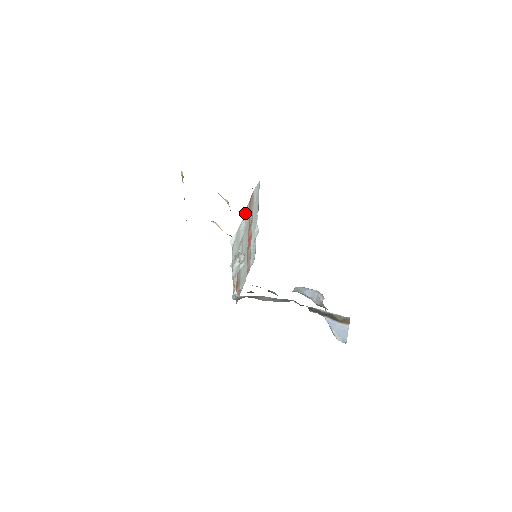
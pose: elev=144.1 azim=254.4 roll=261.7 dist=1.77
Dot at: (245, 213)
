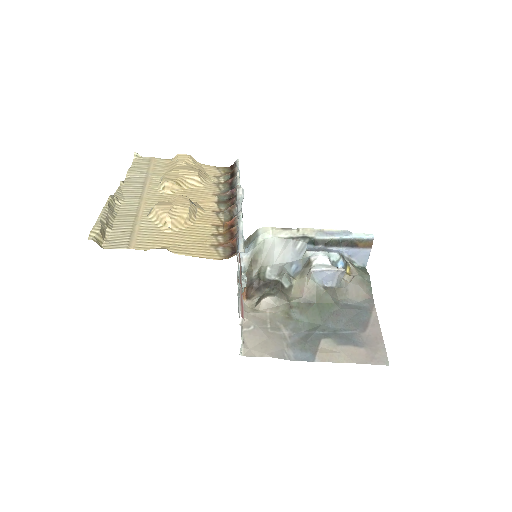
Dot at: occluded
